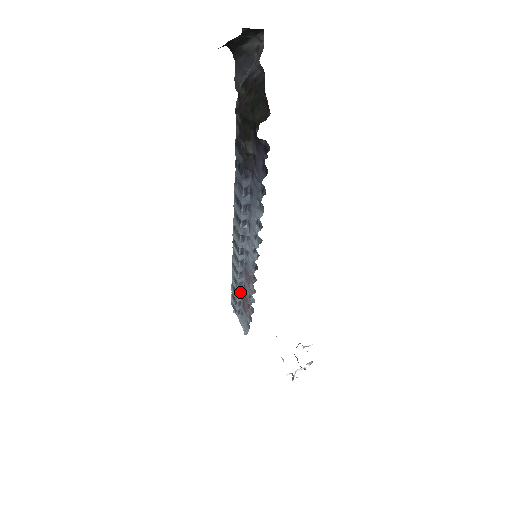
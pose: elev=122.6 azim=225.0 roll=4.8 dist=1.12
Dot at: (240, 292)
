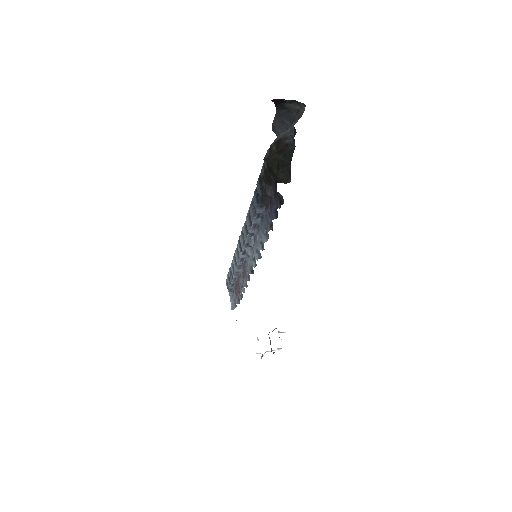
Dot at: (235, 278)
